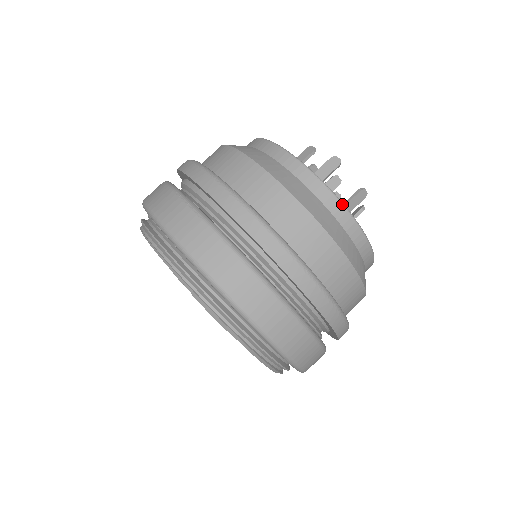
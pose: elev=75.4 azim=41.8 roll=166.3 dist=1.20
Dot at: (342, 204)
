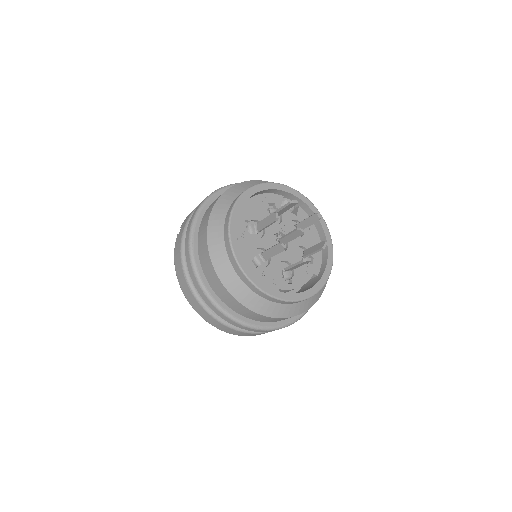
Dot at: (270, 297)
